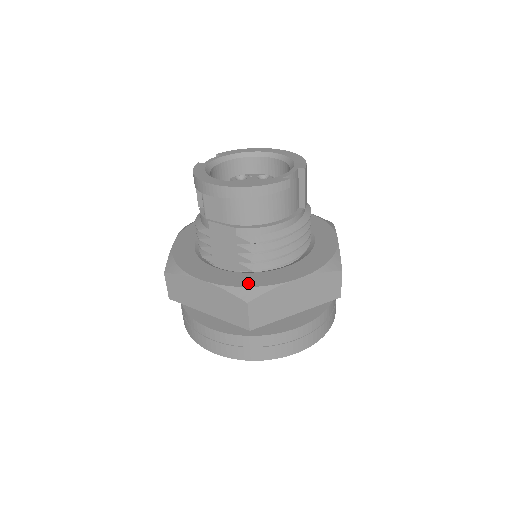
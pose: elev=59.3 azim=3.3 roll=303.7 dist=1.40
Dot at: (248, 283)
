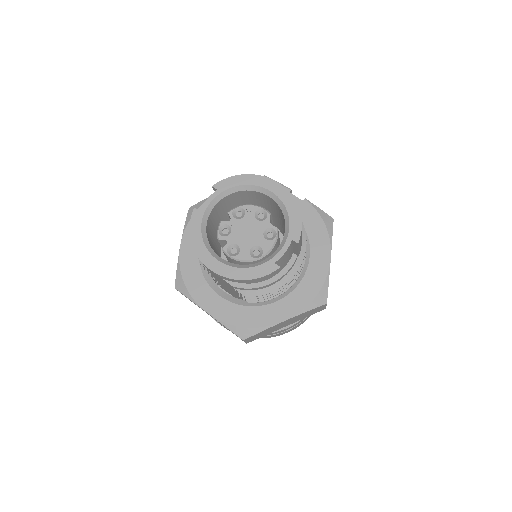
Dot at: (244, 322)
